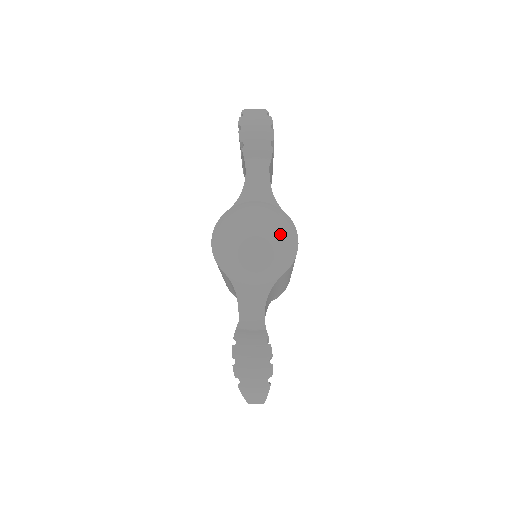
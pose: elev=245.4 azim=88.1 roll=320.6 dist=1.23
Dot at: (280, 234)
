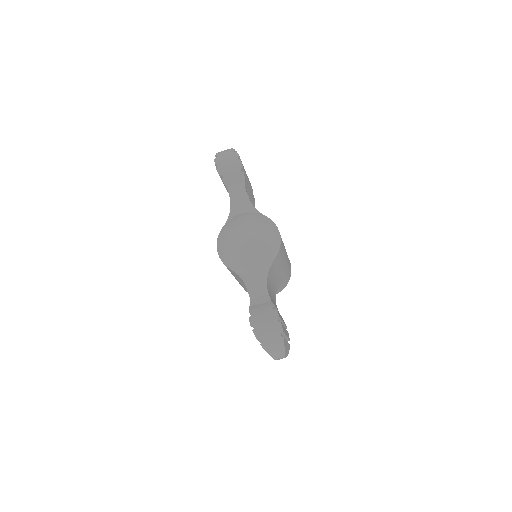
Dot at: (264, 231)
